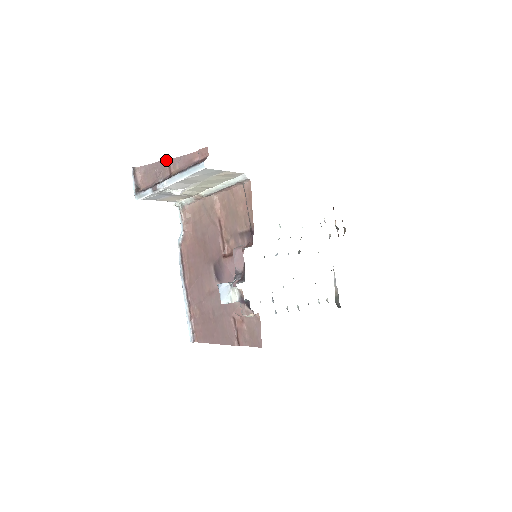
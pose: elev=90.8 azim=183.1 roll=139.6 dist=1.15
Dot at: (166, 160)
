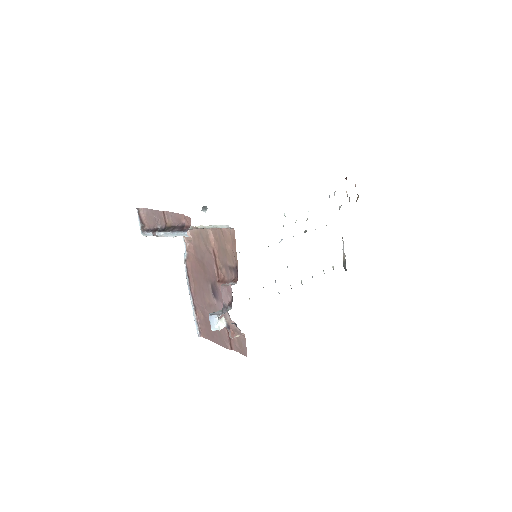
Dot at: (161, 211)
